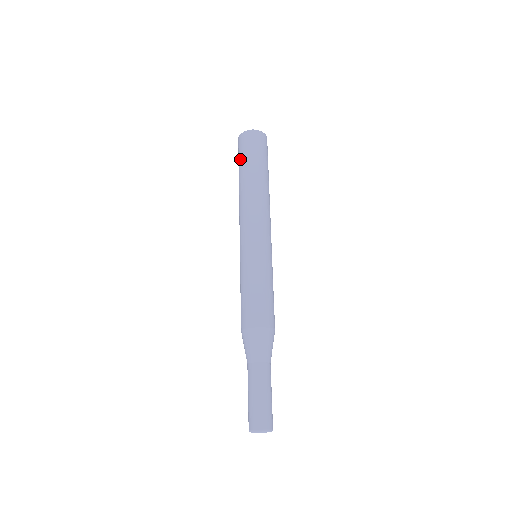
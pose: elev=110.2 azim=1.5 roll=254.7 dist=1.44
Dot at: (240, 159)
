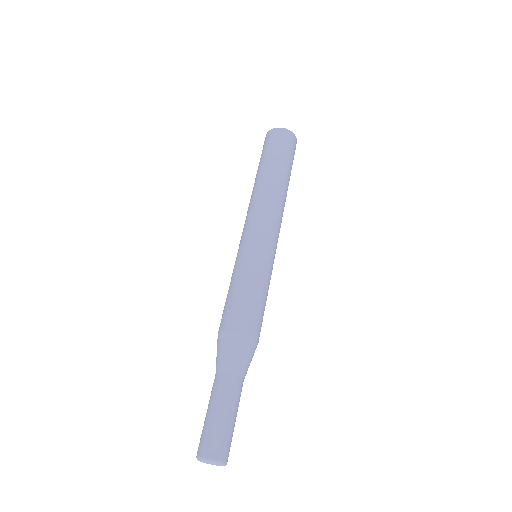
Dot at: (276, 150)
